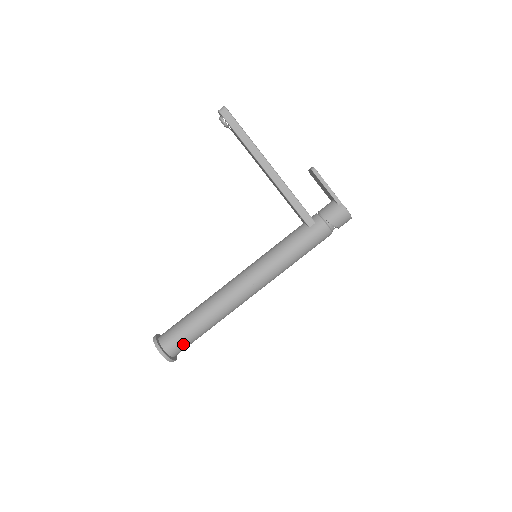
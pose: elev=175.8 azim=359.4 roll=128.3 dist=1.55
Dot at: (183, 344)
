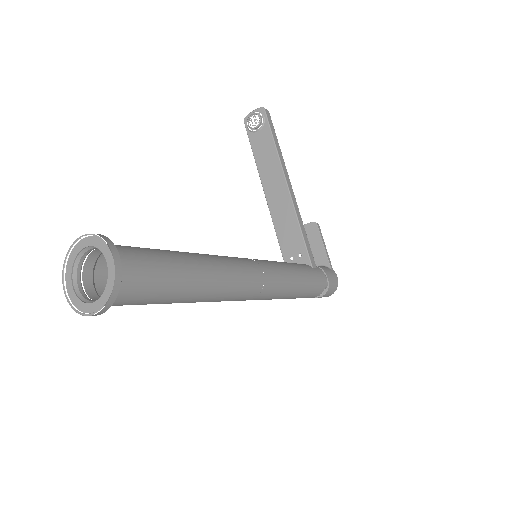
Dot at: (149, 283)
